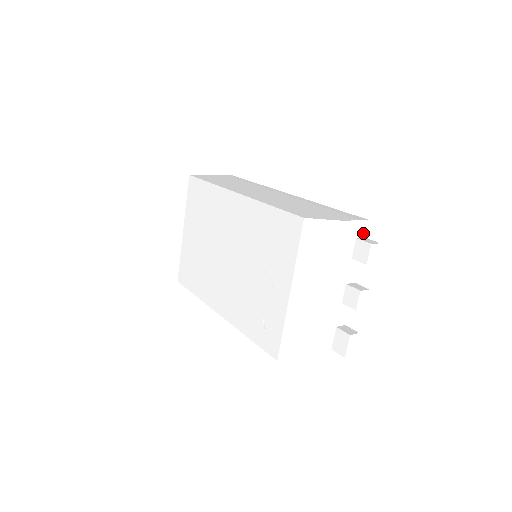
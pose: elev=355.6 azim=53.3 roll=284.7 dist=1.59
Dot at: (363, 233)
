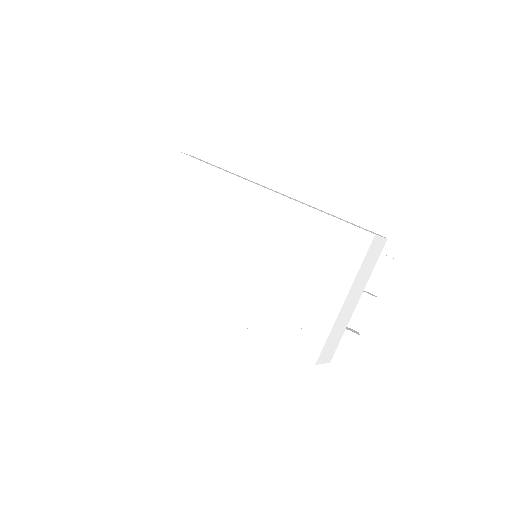
Dot at: occluded
